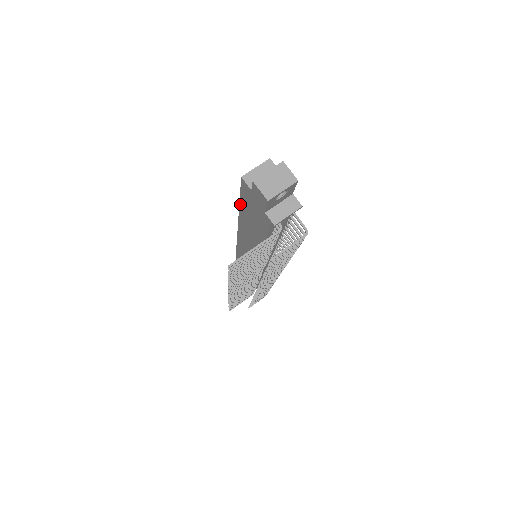
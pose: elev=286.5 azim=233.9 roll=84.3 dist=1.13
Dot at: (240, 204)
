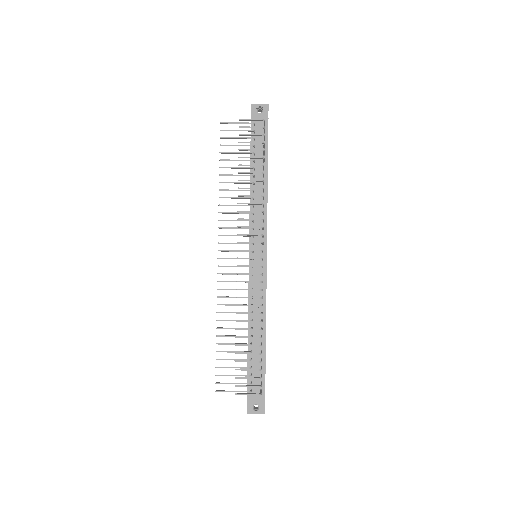
Dot at: occluded
